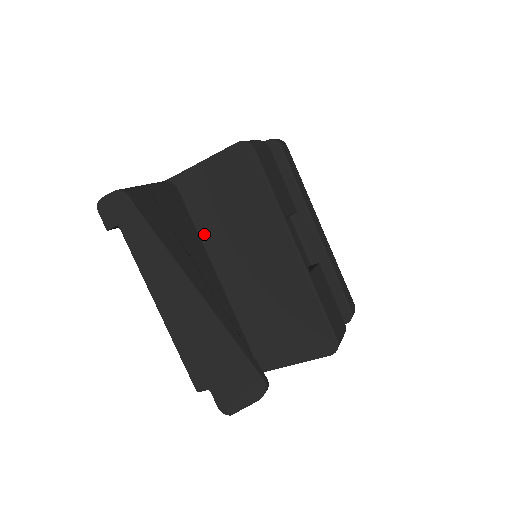
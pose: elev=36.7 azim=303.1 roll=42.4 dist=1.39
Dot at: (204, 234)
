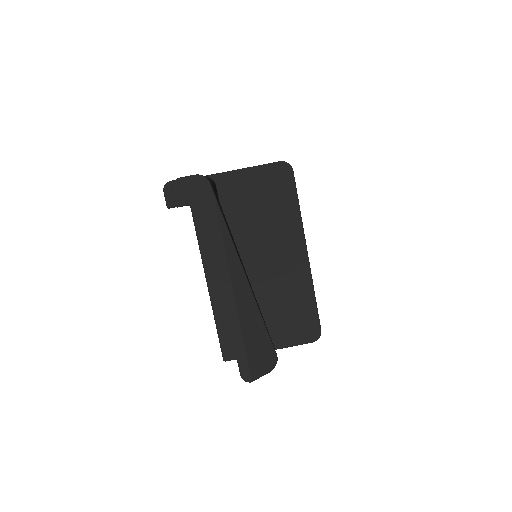
Dot at: occluded
